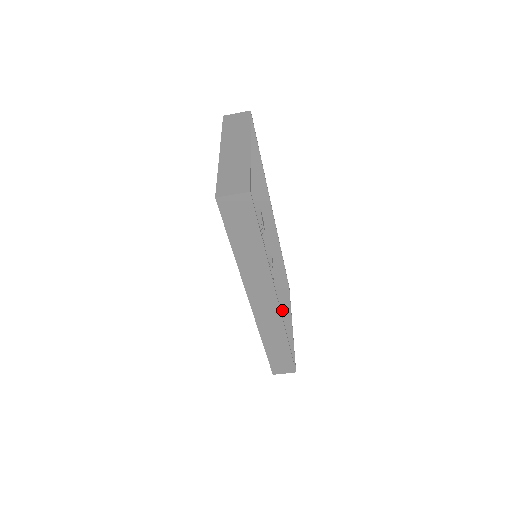
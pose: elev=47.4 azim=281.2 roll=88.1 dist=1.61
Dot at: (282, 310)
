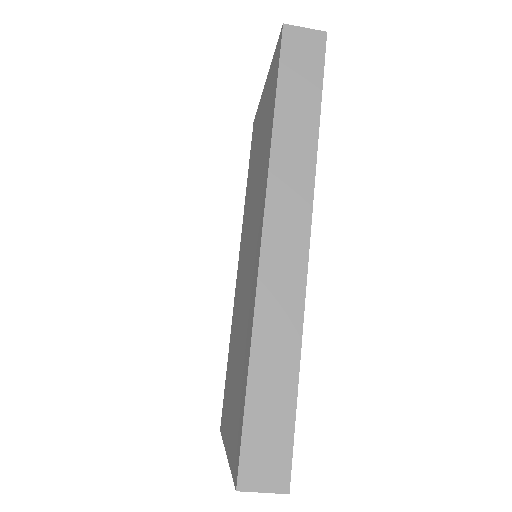
Dot at: occluded
